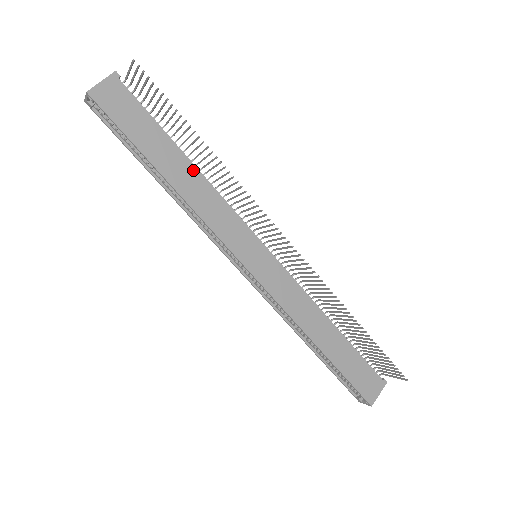
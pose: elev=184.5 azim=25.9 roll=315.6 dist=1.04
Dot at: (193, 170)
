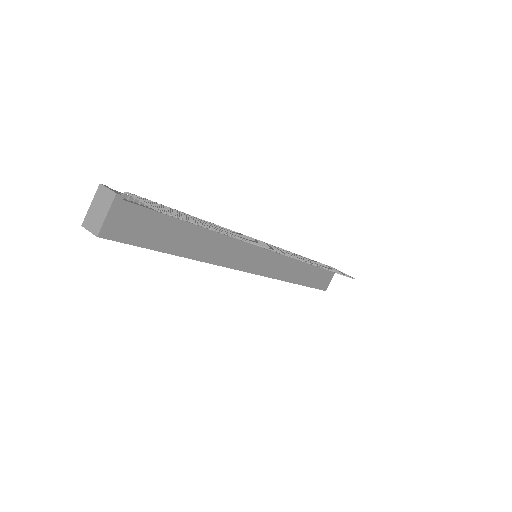
Dot at: (206, 233)
